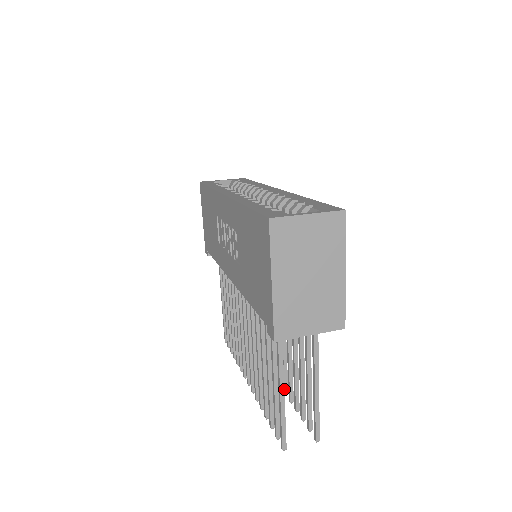
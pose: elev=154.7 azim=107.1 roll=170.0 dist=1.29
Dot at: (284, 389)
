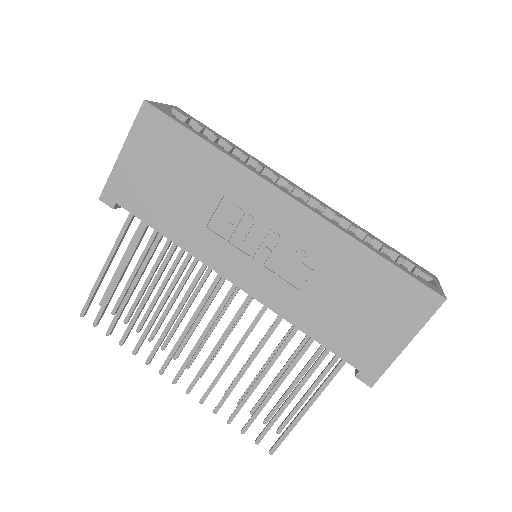
Dot at: occluded
